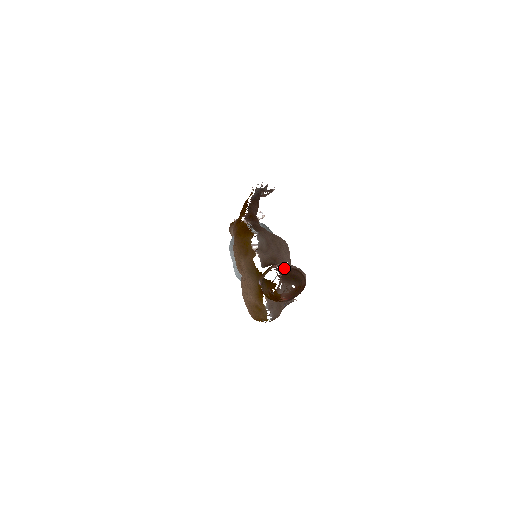
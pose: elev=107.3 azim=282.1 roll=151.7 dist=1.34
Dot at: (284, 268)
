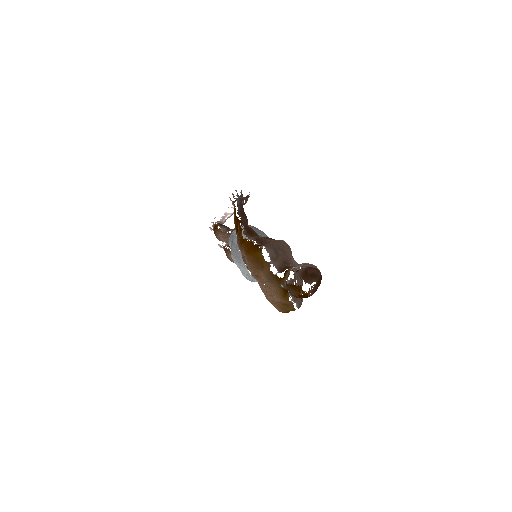
Dot at: (301, 270)
